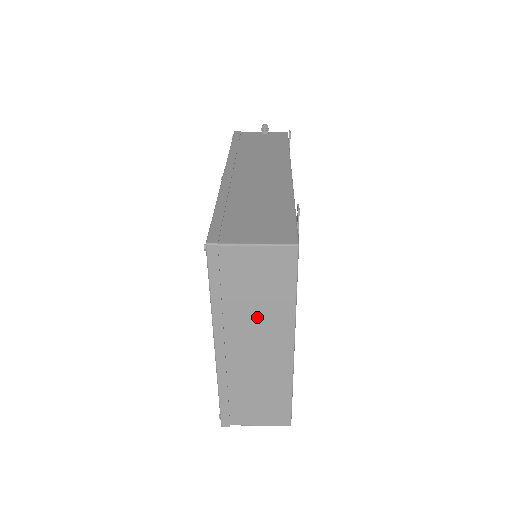
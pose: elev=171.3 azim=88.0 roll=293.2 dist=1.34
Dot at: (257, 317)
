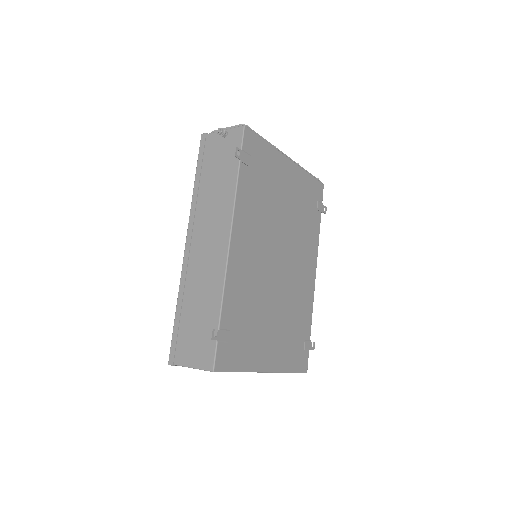
Dot at: occluded
